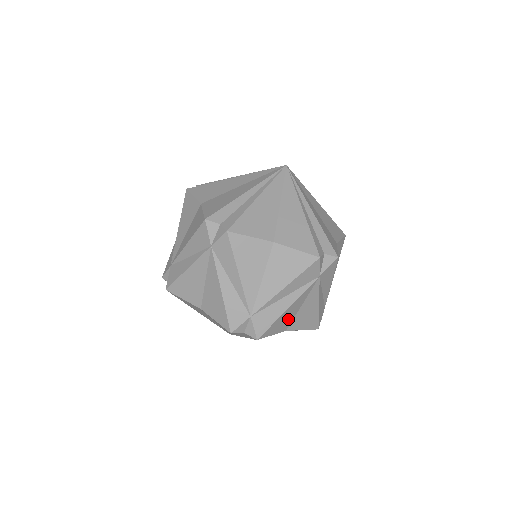
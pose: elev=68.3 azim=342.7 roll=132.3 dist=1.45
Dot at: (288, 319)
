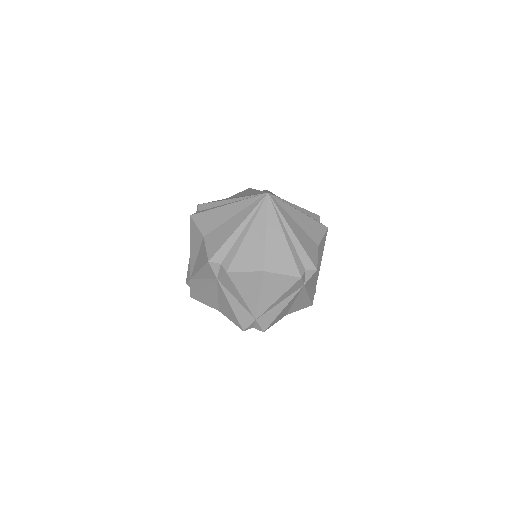
Dot at: (285, 311)
